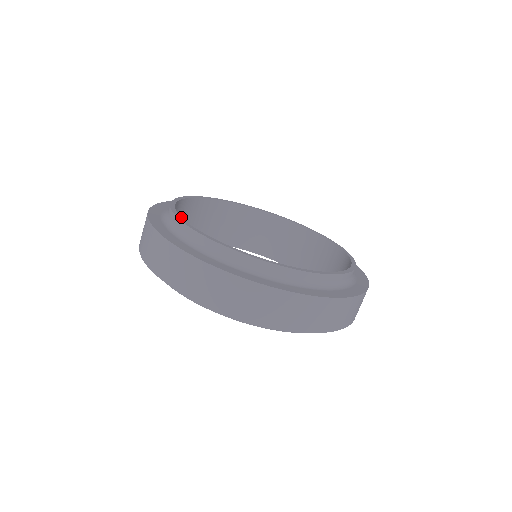
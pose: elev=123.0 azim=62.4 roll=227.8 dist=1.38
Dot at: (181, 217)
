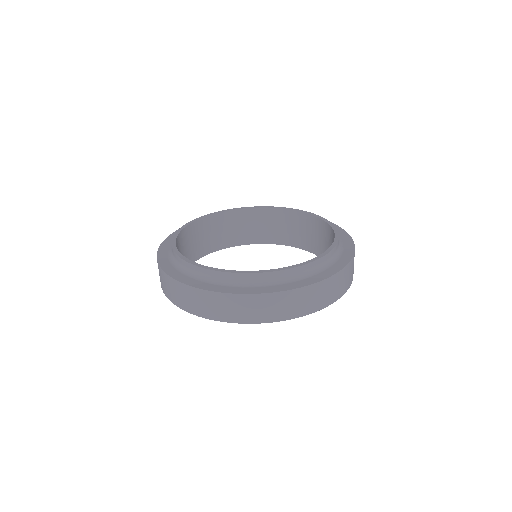
Dot at: (190, 260)
